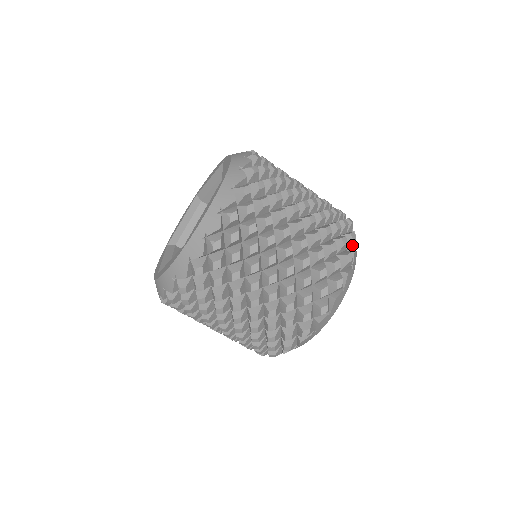
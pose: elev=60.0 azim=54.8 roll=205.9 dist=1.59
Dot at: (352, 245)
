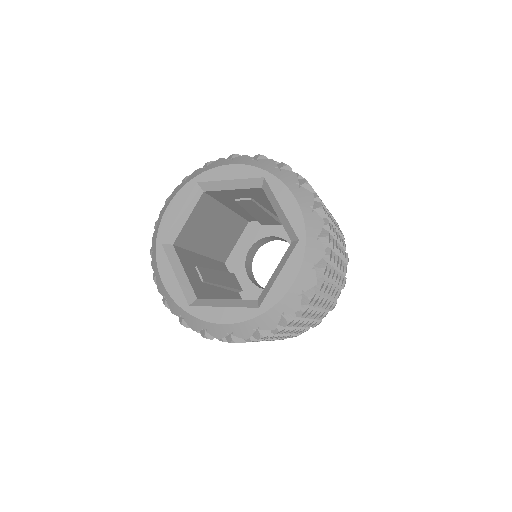
Dot at: occluded
